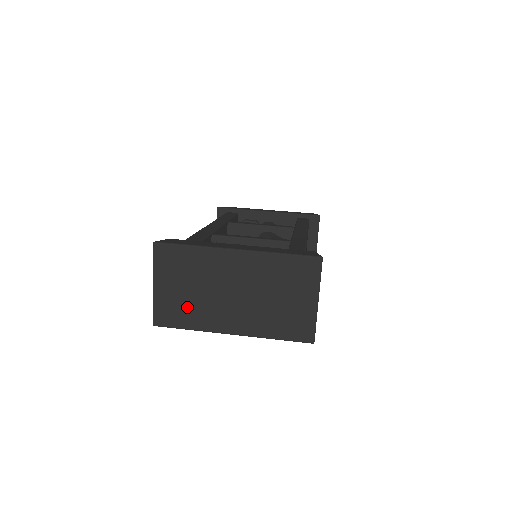
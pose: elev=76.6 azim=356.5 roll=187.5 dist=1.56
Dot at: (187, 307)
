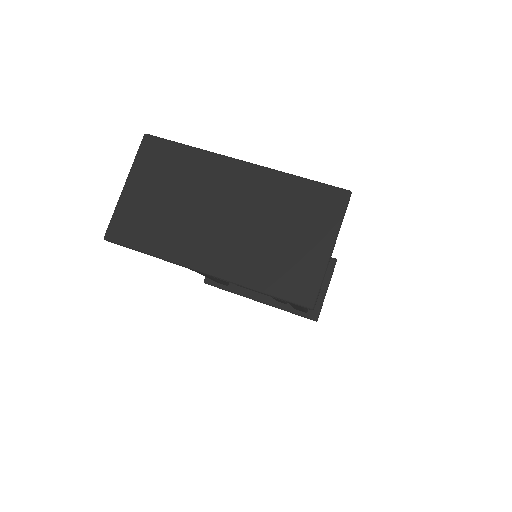
Dot at: (157, 222)
